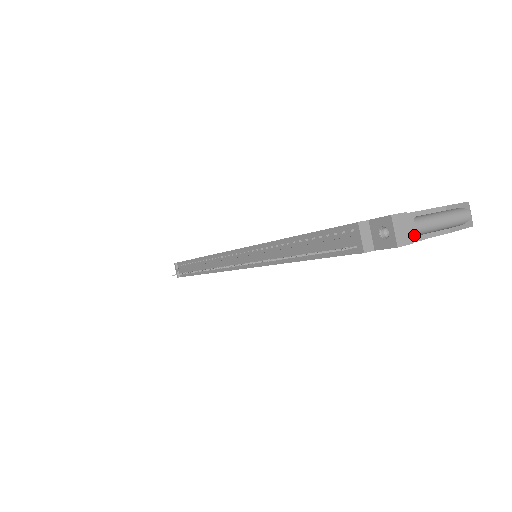
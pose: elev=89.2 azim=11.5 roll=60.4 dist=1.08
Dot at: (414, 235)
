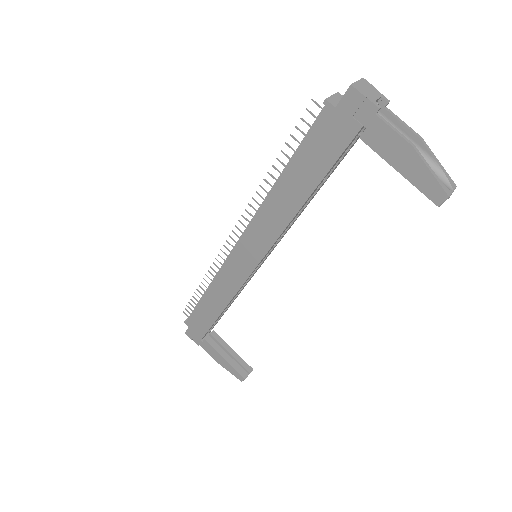
Dot at: (372, 98)
